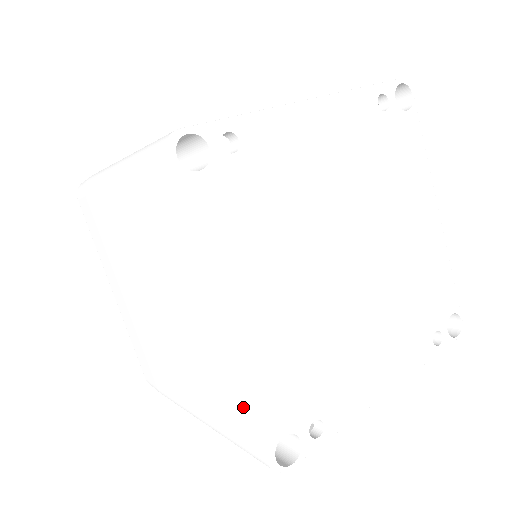
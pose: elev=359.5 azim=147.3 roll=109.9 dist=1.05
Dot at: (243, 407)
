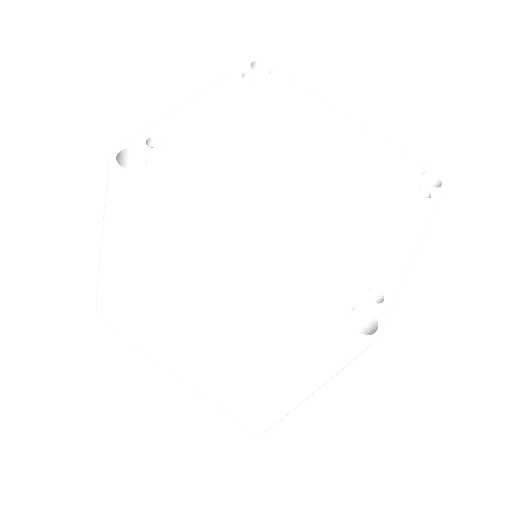
Dot at: (302, 313)
